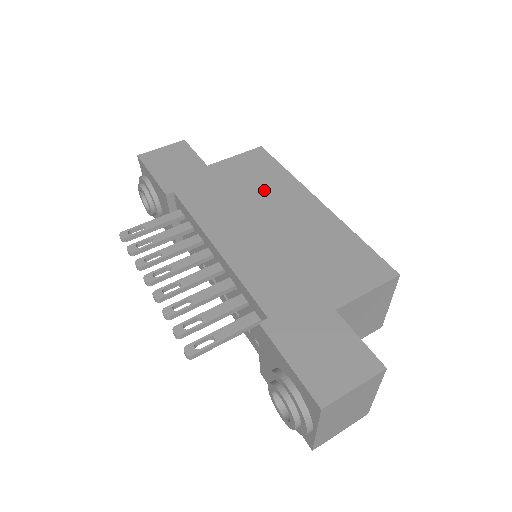
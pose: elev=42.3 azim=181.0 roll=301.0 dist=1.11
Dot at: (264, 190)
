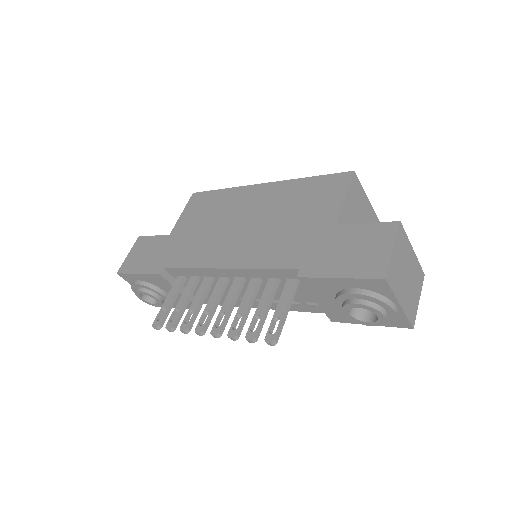
Dot at: (221, 212)
